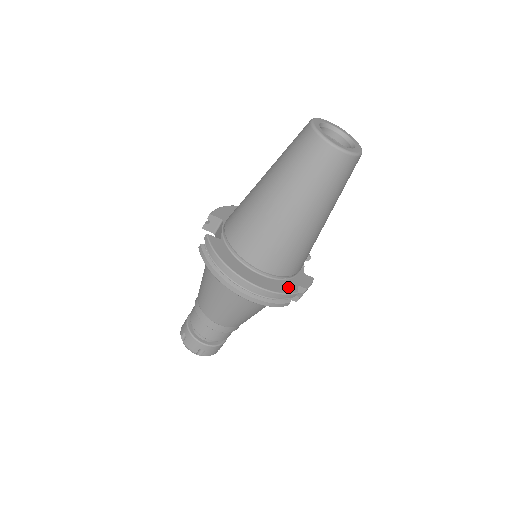
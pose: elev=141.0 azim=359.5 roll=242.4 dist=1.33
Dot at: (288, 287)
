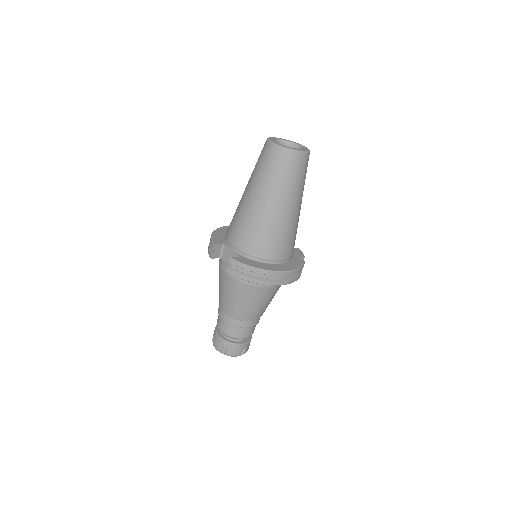
Dot at: (298, 261)
